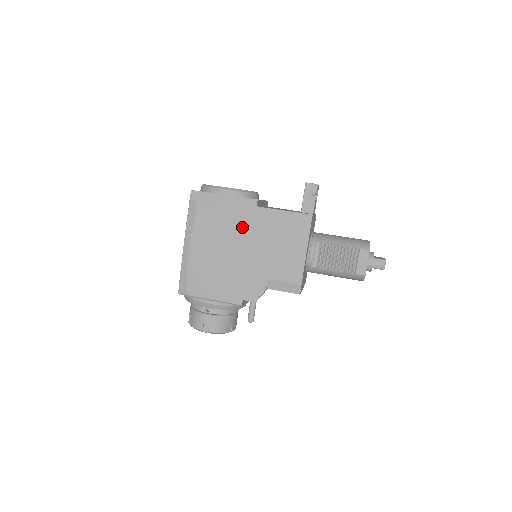
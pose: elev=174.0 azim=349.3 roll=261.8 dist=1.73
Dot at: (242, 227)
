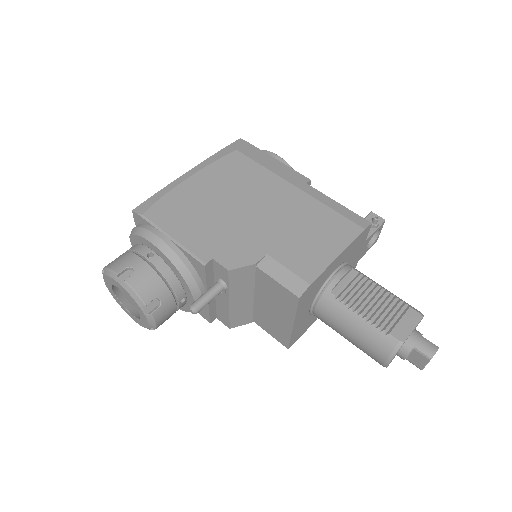
Dot at: (275, 189)
